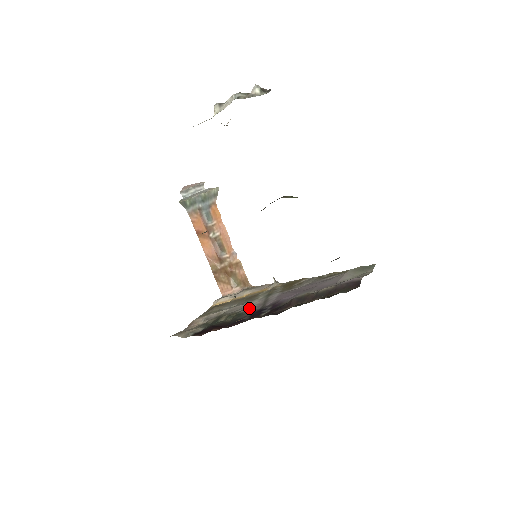
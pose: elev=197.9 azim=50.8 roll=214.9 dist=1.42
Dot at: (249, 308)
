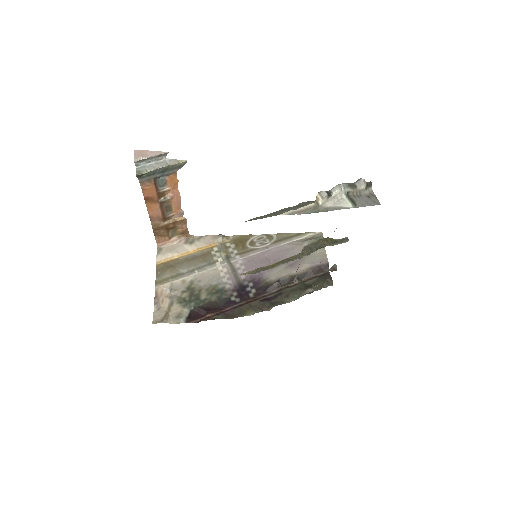
Dot at: (223, 280)
